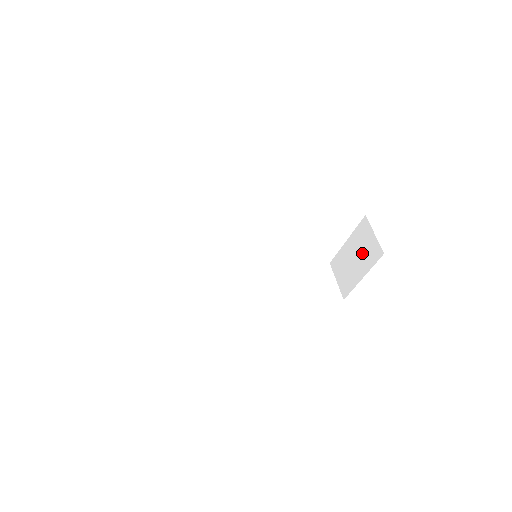
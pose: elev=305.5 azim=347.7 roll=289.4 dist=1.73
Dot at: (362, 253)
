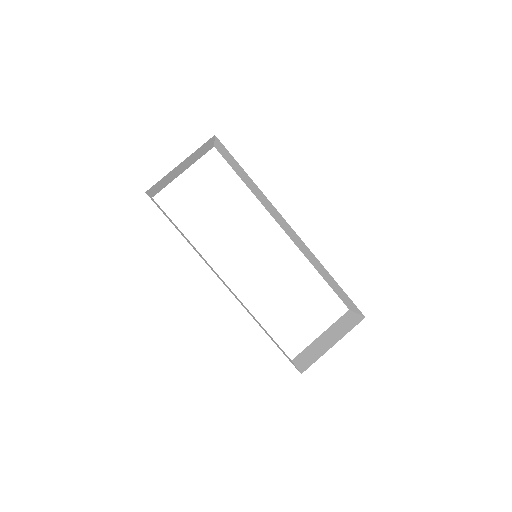
Dot at: (338, 331)
